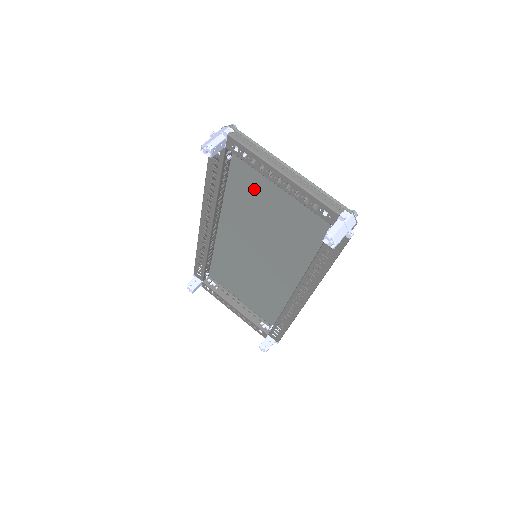
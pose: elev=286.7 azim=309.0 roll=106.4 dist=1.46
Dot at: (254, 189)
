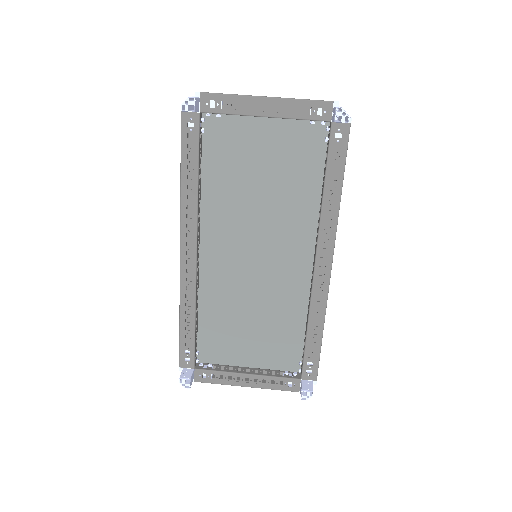
Dot at: (234, 160)
